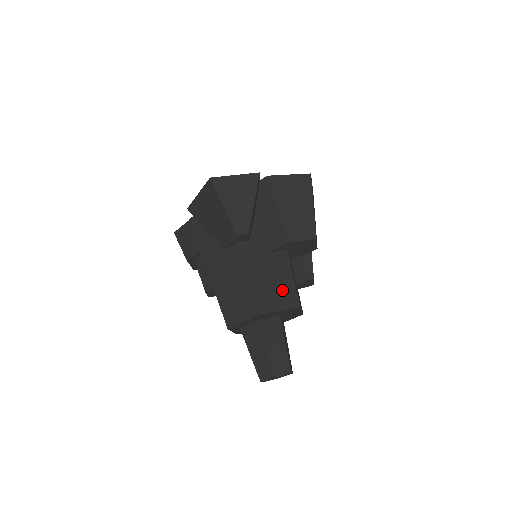
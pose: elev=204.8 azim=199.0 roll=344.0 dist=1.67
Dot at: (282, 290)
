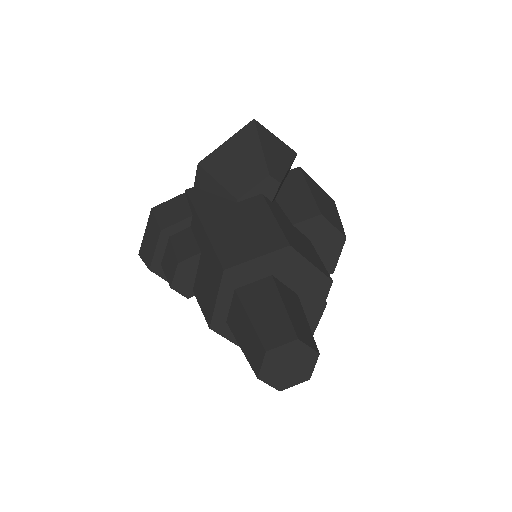
Dot at: (310, 254)
